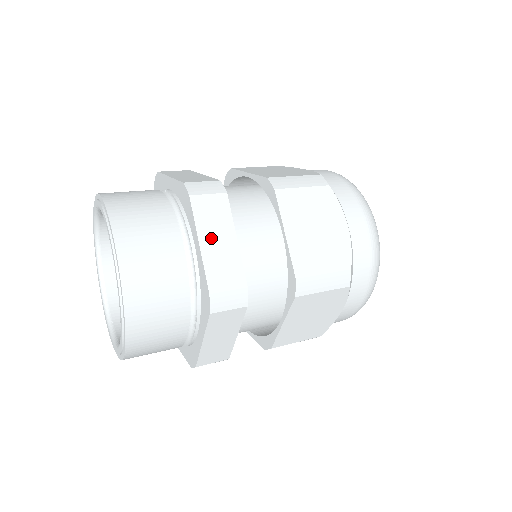
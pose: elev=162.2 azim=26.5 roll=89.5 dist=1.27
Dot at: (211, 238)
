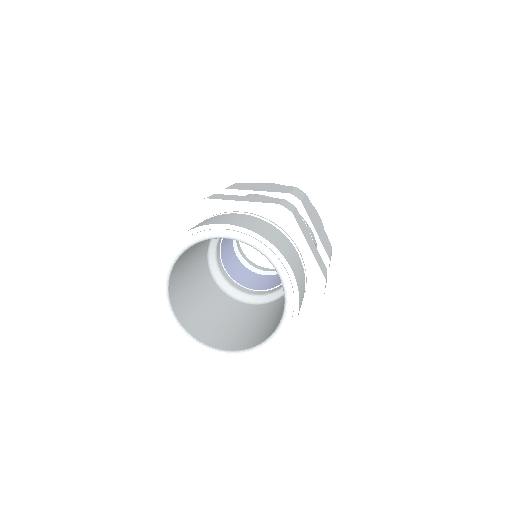
Dot at: (309, 241)
